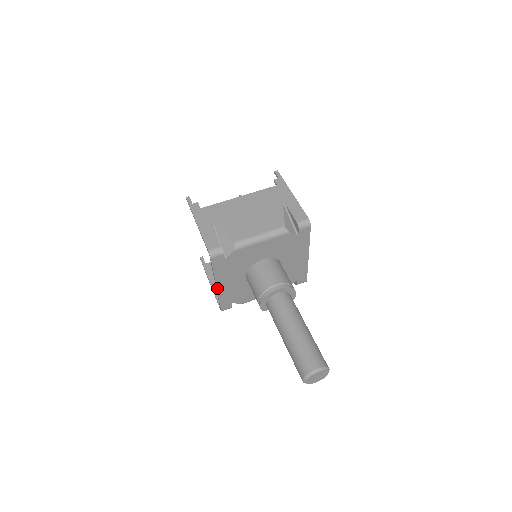
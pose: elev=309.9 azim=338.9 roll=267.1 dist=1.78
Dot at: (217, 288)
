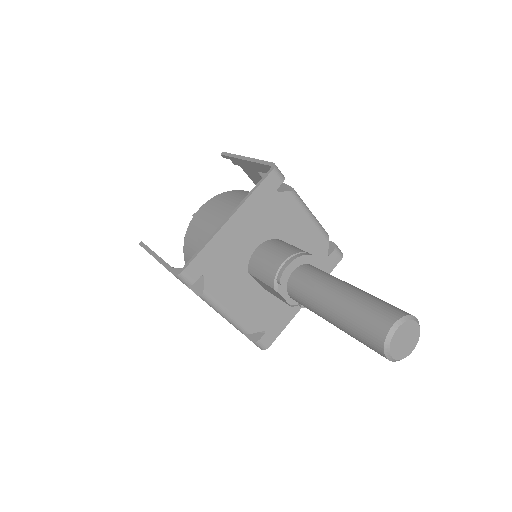
Dot at: (226, 223)
